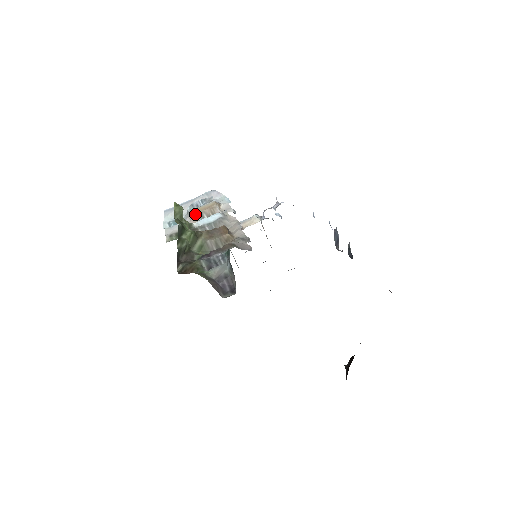
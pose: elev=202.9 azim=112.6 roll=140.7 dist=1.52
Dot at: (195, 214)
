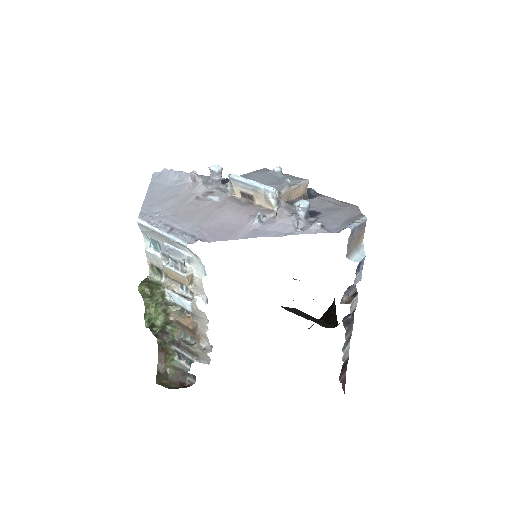
Dot at: (167, 275)
